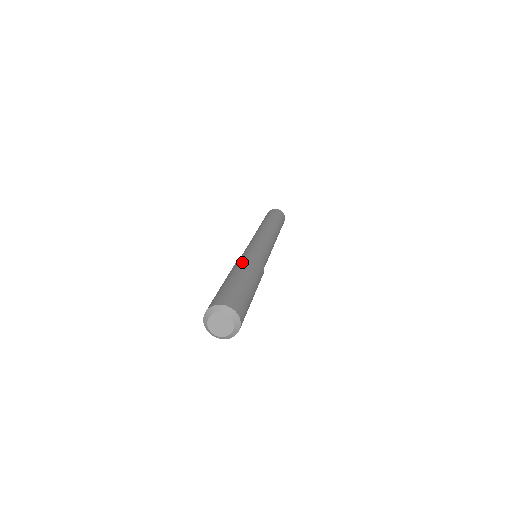
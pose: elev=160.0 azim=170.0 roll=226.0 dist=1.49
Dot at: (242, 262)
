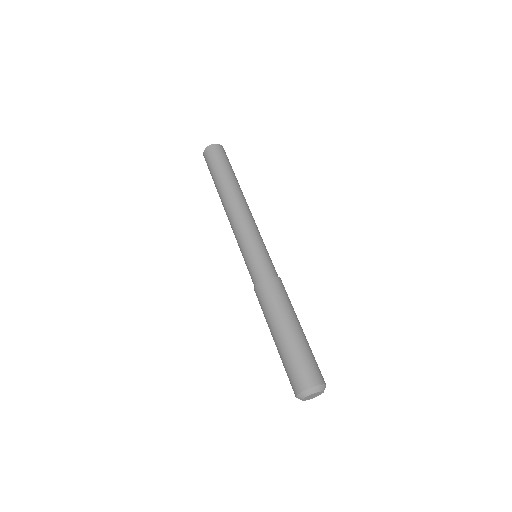
Dot at: (268, 301)
